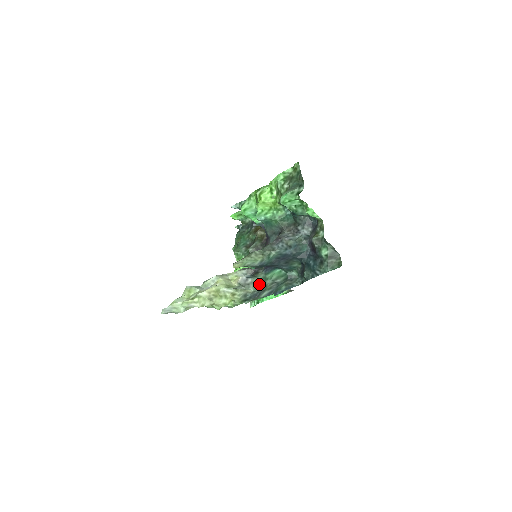
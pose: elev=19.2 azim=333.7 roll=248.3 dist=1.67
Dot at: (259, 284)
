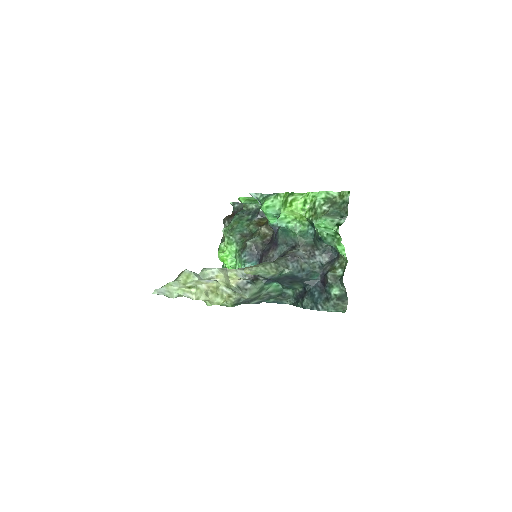
Dot at: (256, 292)
